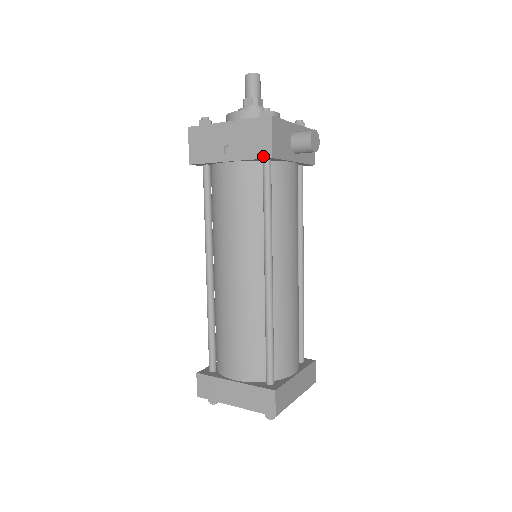
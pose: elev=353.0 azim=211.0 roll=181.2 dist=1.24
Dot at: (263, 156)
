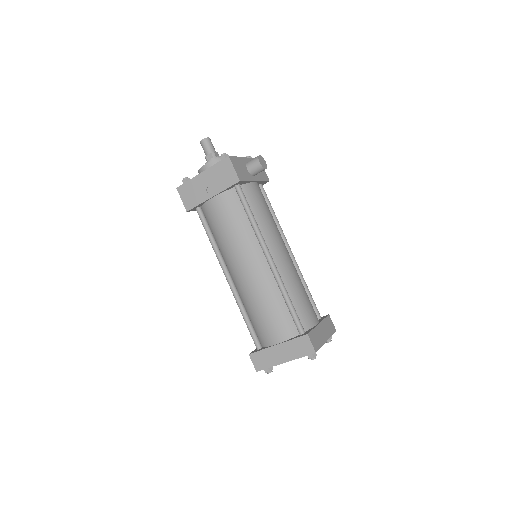
Dot at: (234, 183)
